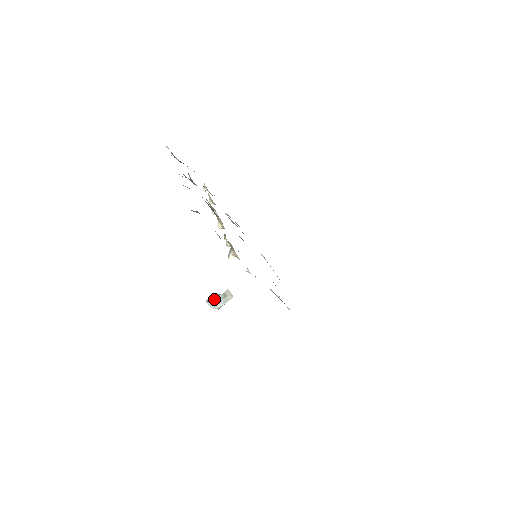
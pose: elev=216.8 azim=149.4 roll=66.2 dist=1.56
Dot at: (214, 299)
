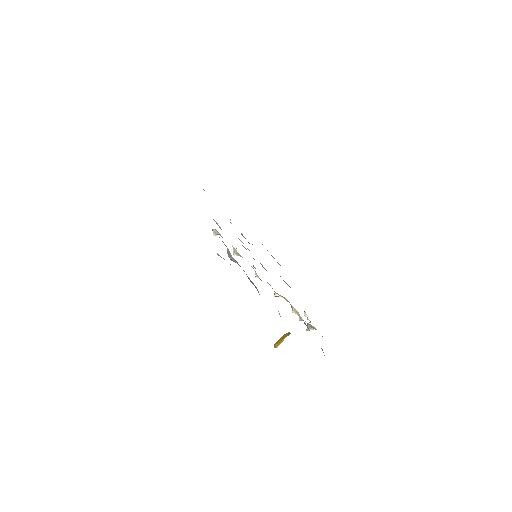
Dot at: (280, 343)
